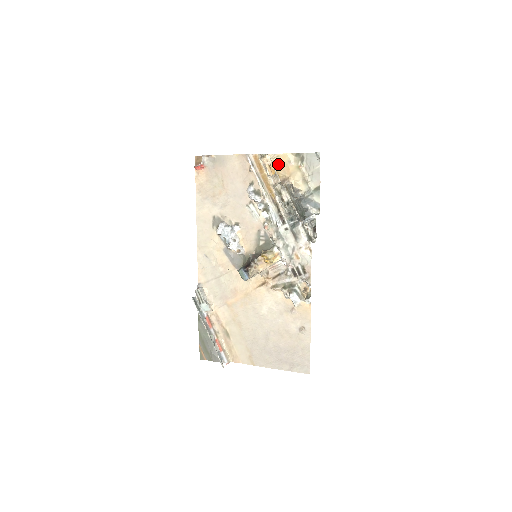
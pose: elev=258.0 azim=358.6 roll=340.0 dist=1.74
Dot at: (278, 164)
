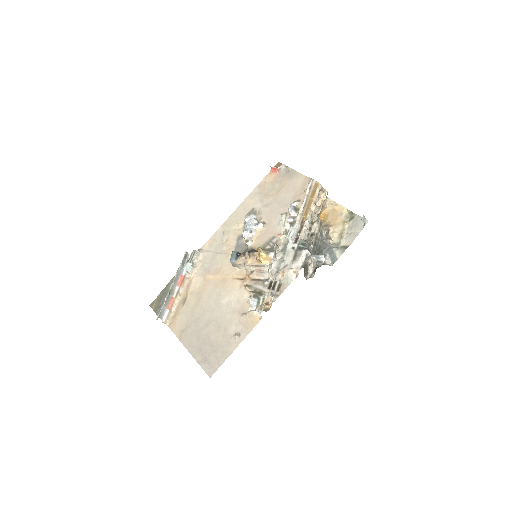
Dot at: (332, 211)
